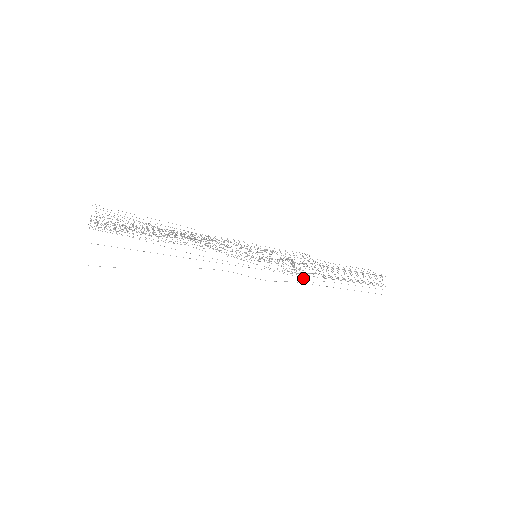
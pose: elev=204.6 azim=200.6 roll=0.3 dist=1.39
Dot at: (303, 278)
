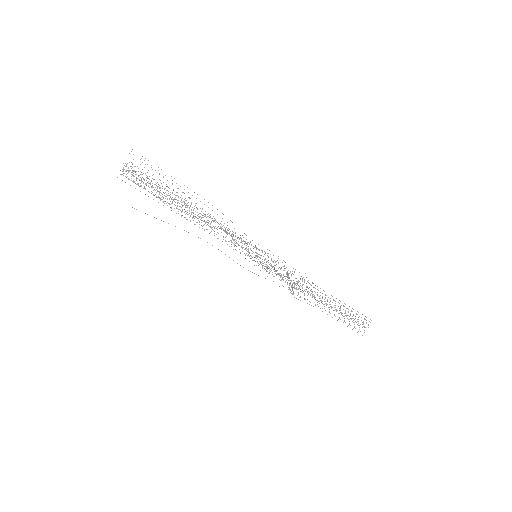
Dot at: (290, 289)
